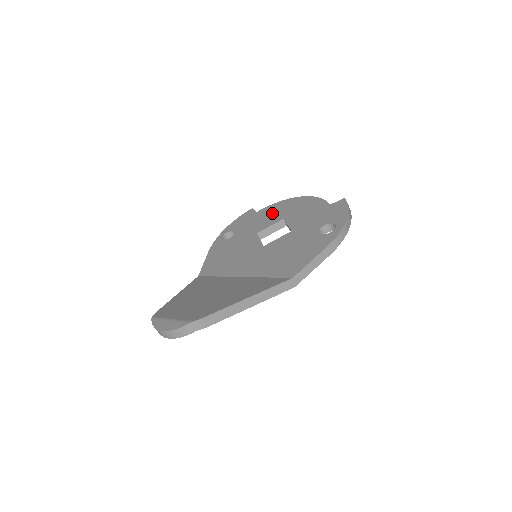
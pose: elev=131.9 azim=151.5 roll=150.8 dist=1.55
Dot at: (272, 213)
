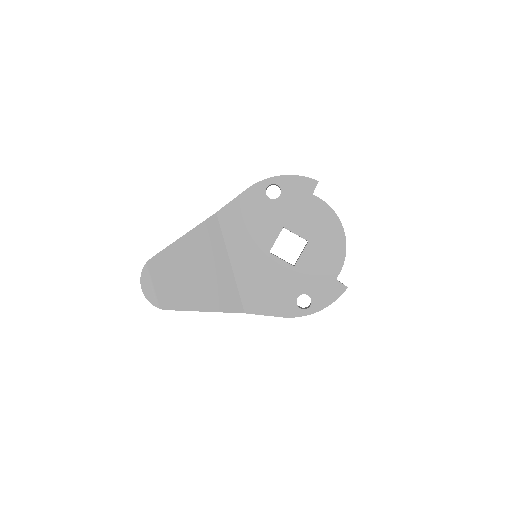
Dot at: (314, 219)
